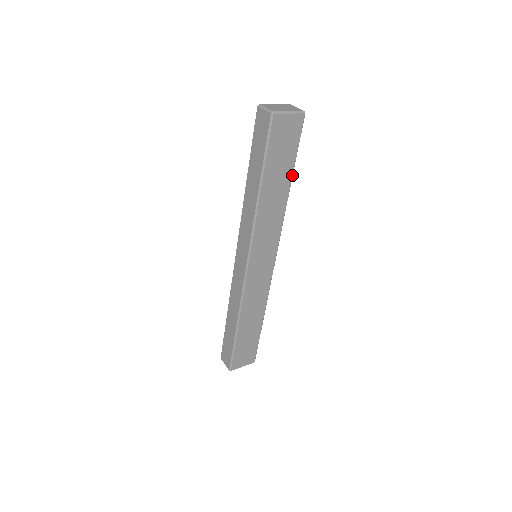
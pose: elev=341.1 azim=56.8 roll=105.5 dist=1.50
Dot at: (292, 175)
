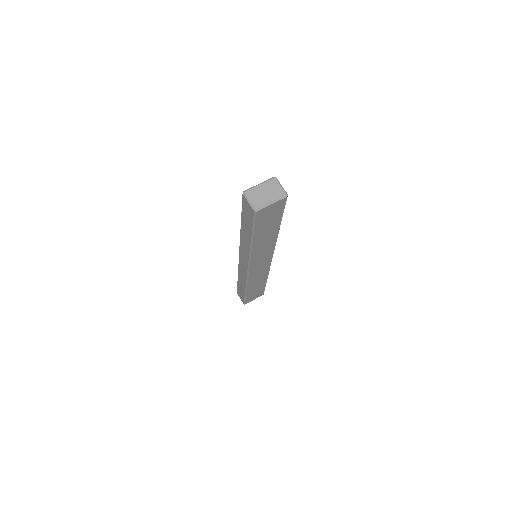
Dot at: (280, 224)
